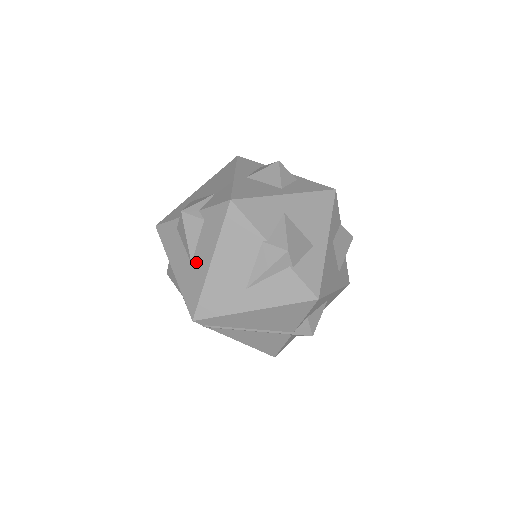
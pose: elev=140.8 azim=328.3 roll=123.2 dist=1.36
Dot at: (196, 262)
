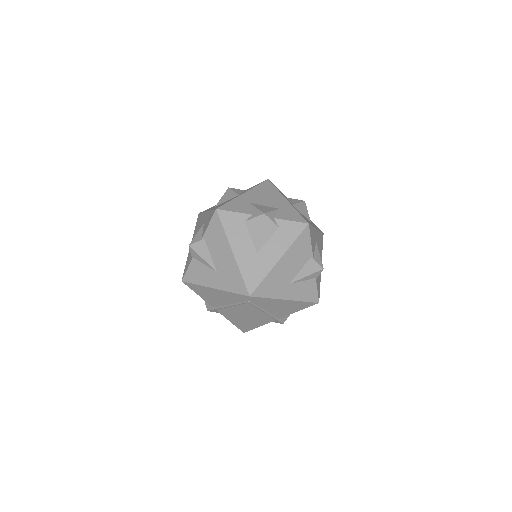
Dot at: (263, 254)
